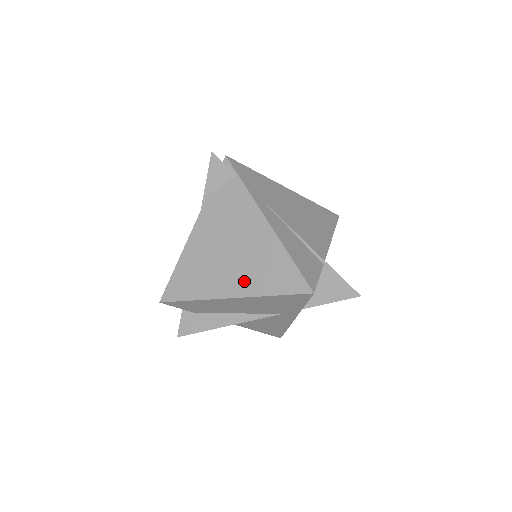
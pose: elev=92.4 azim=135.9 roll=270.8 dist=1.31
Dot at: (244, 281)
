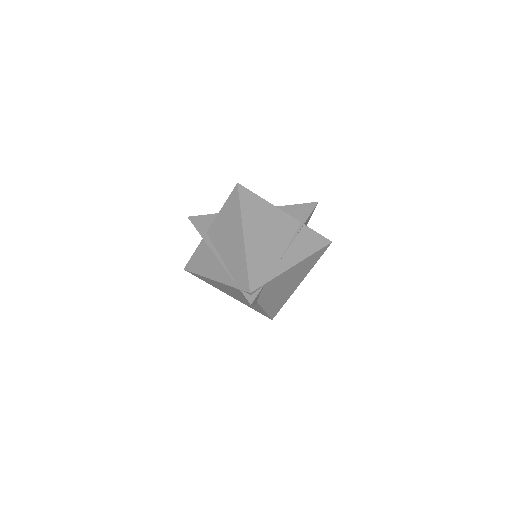
Dot at: (302, 277)
